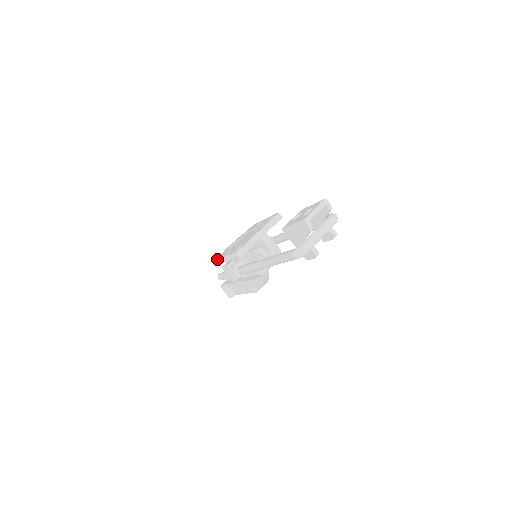
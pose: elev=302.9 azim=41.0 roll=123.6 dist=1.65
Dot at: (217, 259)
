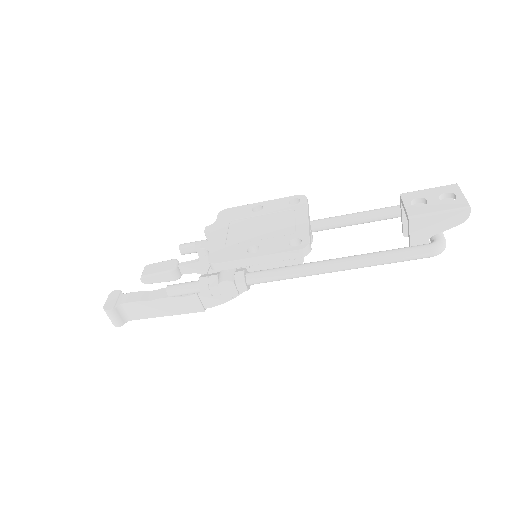
Dot at: (223, 261)
